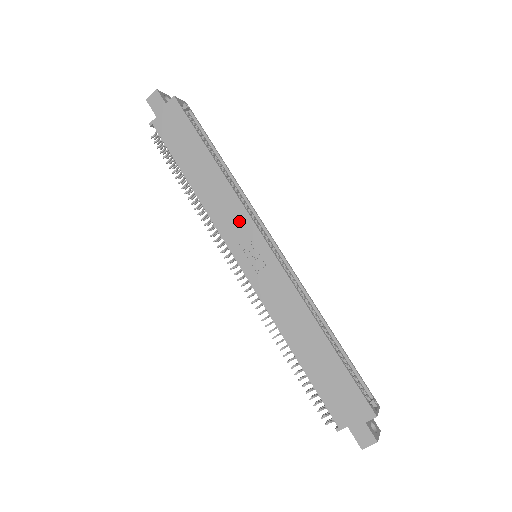
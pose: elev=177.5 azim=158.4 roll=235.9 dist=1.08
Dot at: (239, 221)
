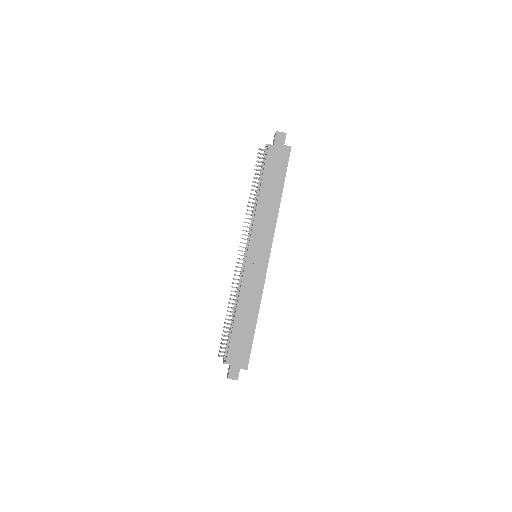
Dot at: (266, 235)
